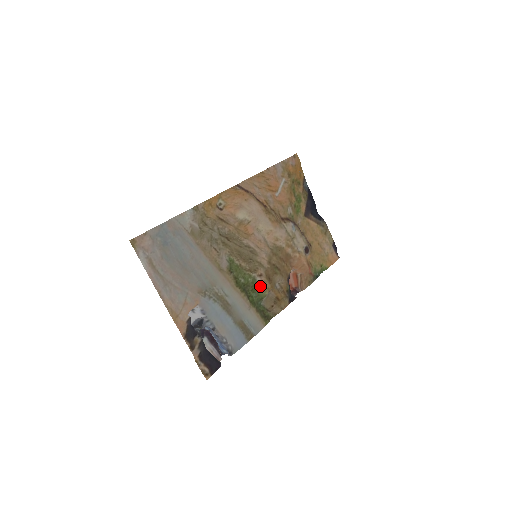
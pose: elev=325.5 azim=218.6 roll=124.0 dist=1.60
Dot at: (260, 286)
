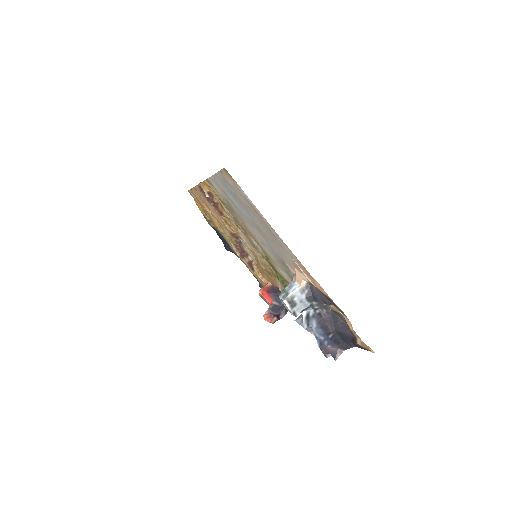
Dot at: occluded
